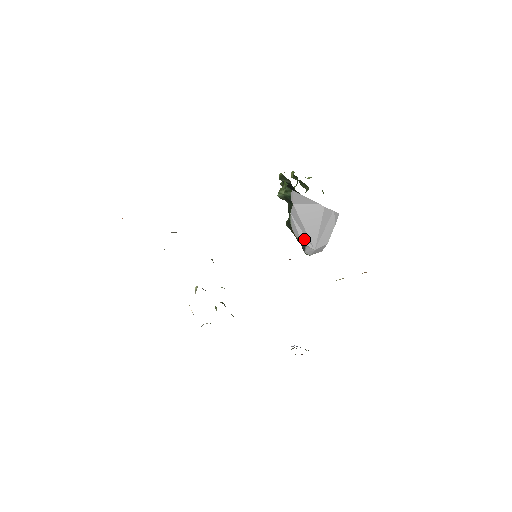
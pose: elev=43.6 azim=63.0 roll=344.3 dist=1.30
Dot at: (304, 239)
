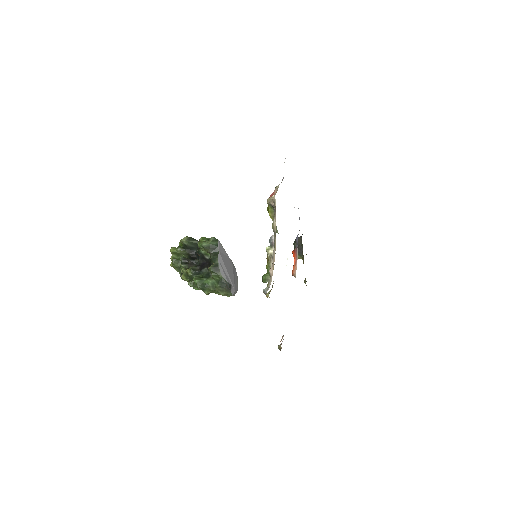
Dot at: (228, 280)
